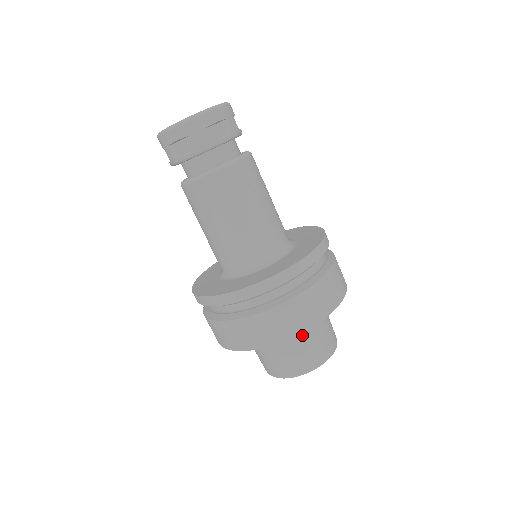
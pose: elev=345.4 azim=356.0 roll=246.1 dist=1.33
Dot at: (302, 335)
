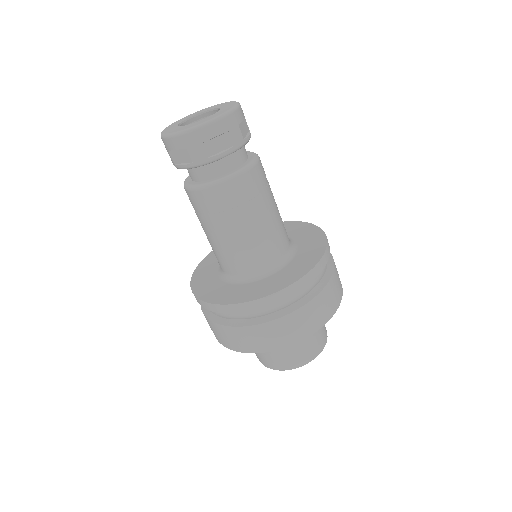
Dot at: occluded
